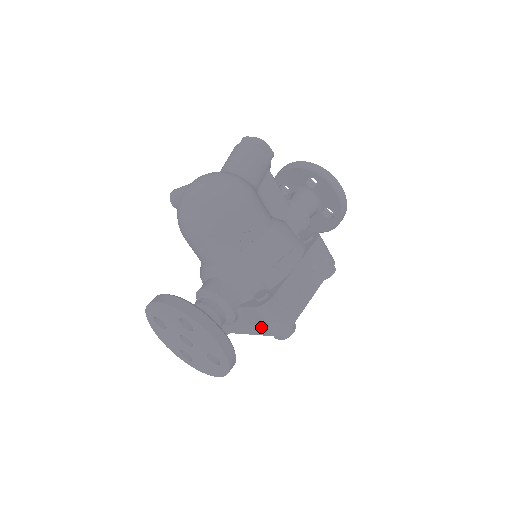
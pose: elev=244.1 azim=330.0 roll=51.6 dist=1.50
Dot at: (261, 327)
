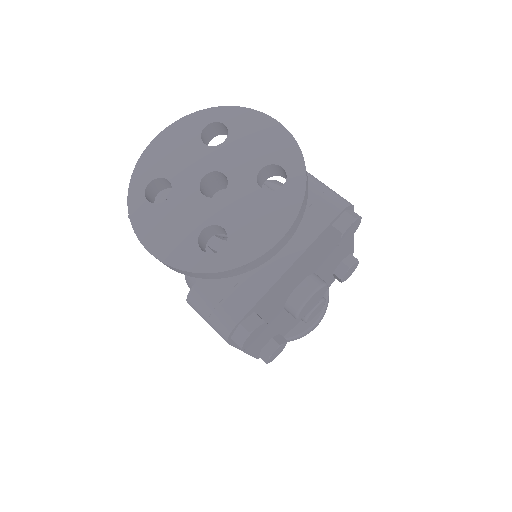
Dot at: (314, 214)
